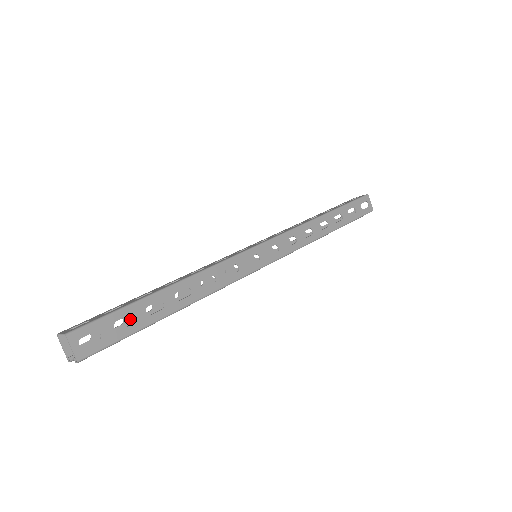
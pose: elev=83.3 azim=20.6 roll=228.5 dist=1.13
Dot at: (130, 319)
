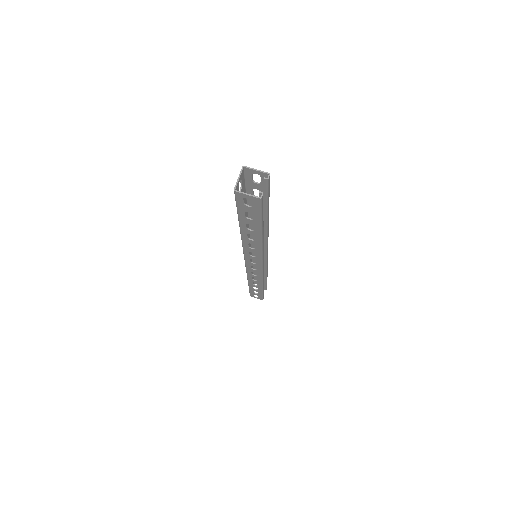
Dot at: (253, 222)
